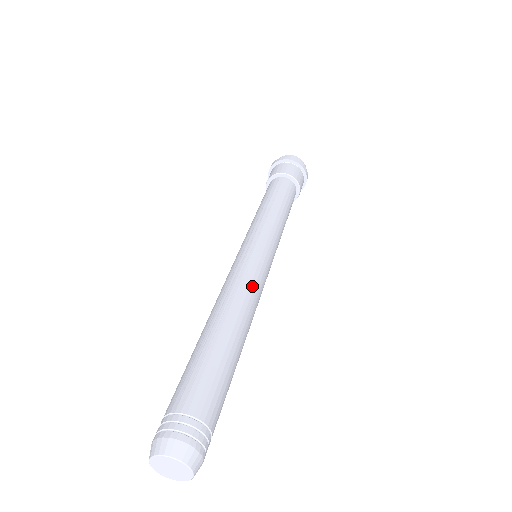
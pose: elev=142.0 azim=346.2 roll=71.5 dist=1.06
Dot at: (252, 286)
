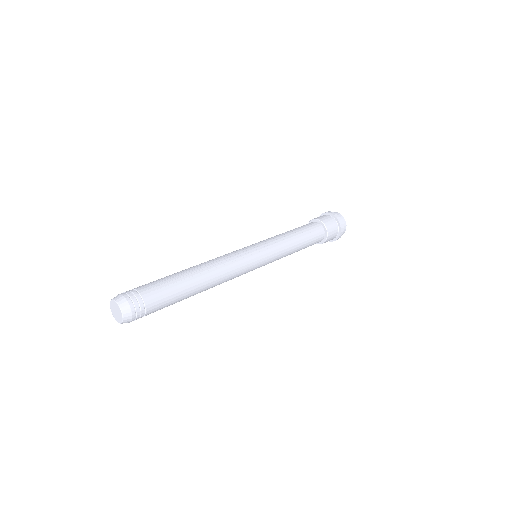
Dot at: (233, 268)
